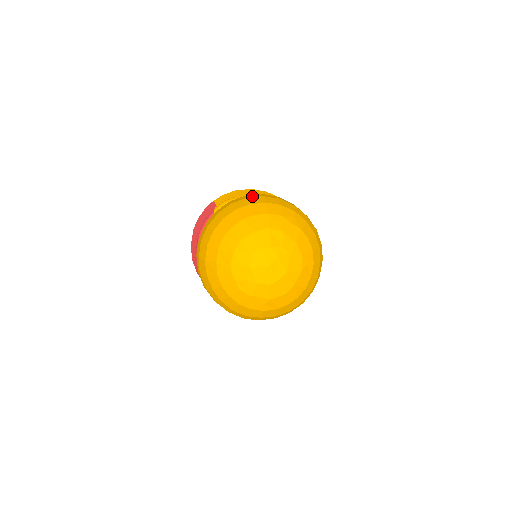
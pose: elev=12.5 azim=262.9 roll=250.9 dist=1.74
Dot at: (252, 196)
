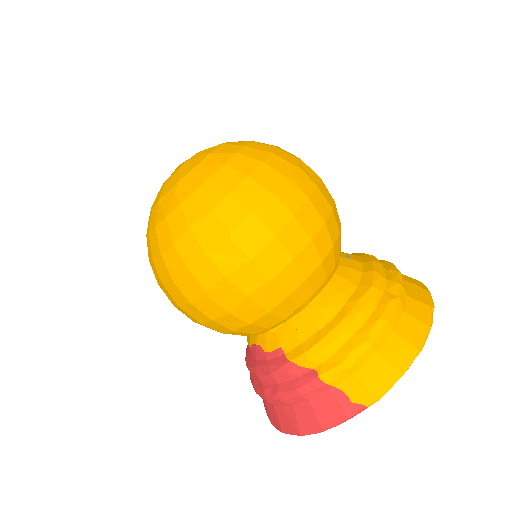
Dot at: occluded
